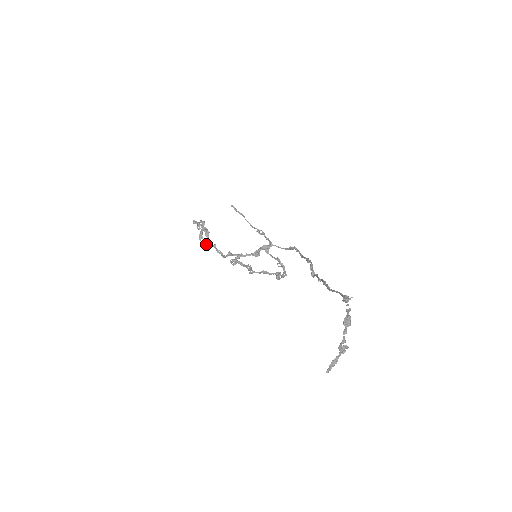
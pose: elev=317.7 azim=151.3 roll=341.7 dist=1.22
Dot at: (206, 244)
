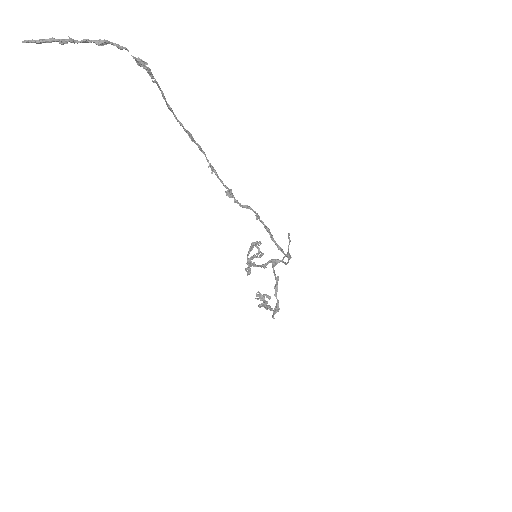
Dot at: occluded
